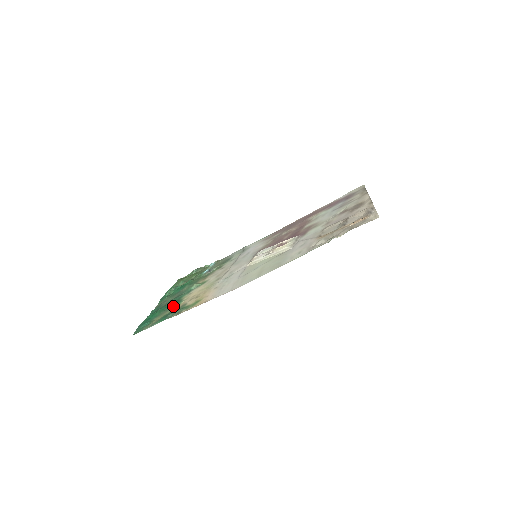
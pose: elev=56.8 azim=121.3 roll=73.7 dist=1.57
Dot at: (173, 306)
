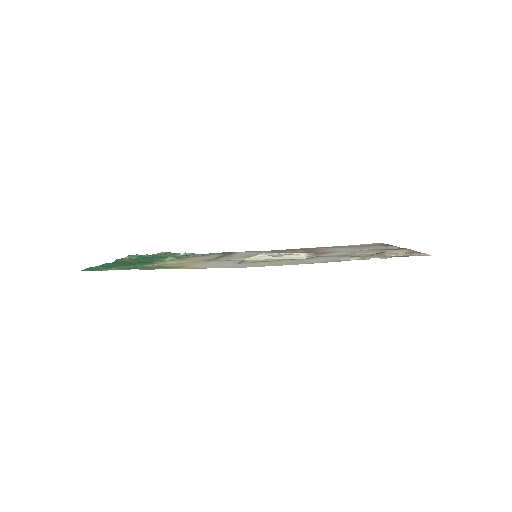
Dot at: (141, 264)
